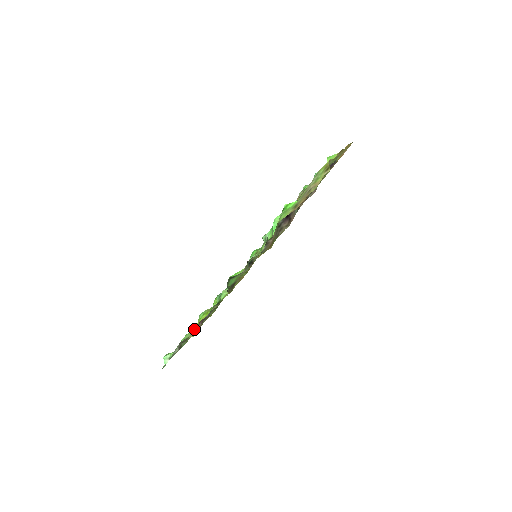
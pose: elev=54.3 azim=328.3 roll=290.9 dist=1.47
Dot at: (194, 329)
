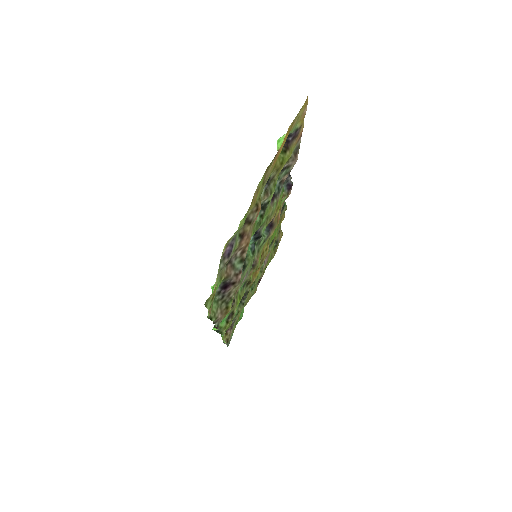
Dot at: occluded
